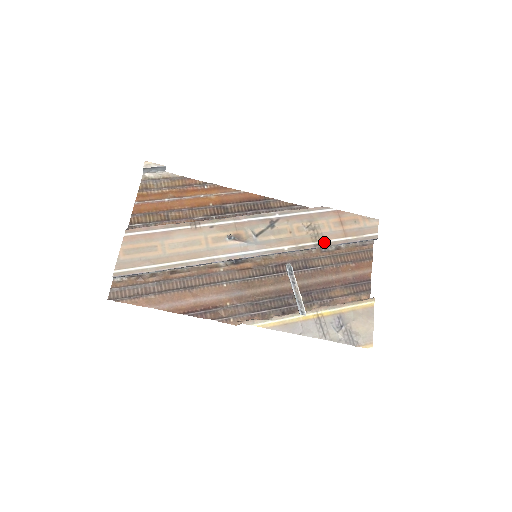
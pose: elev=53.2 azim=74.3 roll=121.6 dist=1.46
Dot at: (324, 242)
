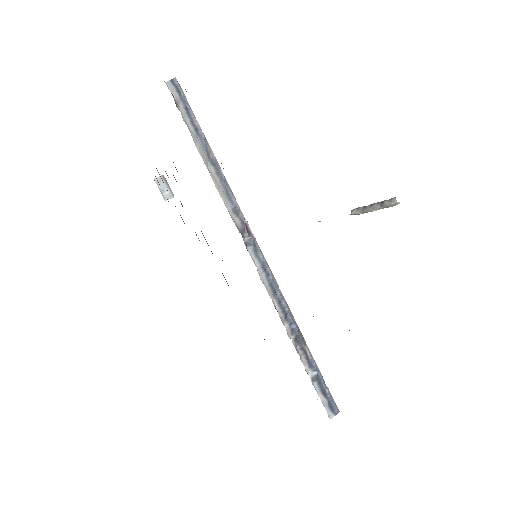
Dot at: (302, 340)
